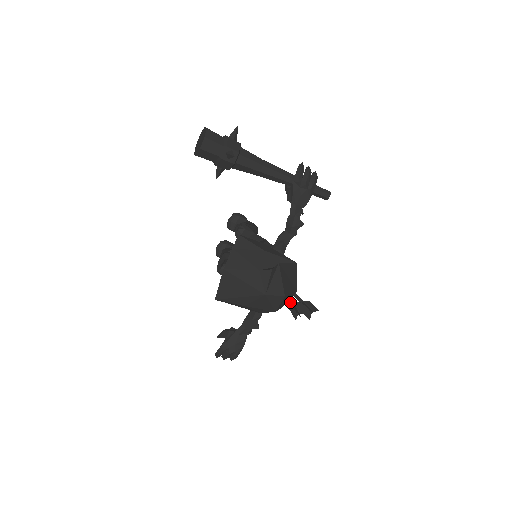
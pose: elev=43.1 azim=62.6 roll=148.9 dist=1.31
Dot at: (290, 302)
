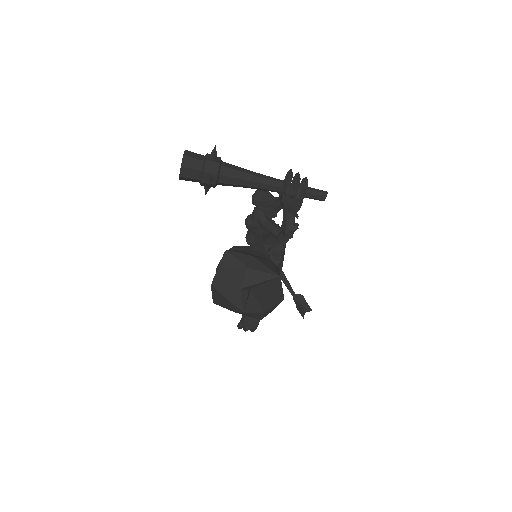
Dot at: occluded
